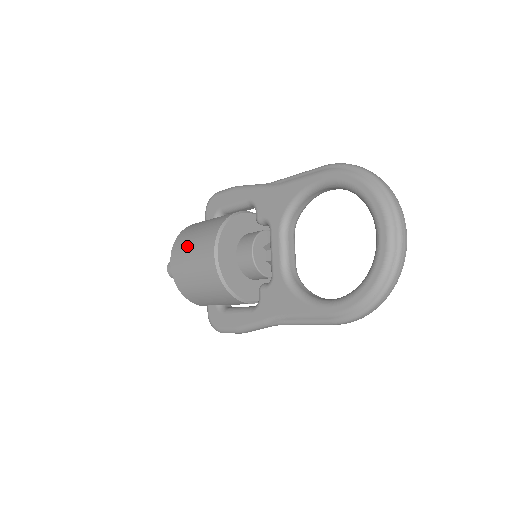
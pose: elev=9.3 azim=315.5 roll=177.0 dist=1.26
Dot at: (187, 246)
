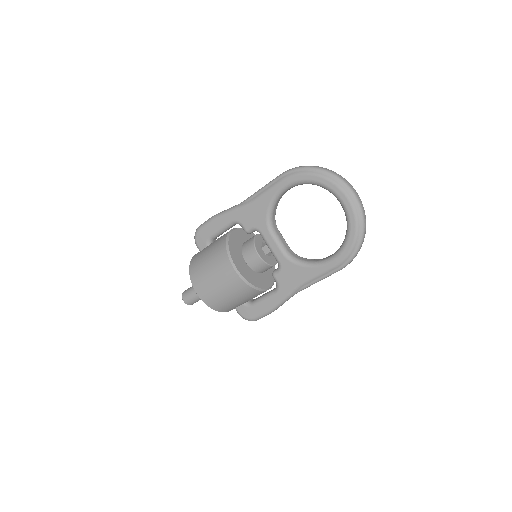
Dot at: (205, 275)
